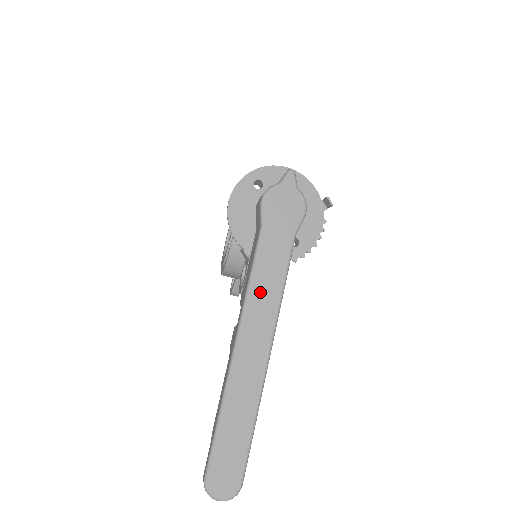
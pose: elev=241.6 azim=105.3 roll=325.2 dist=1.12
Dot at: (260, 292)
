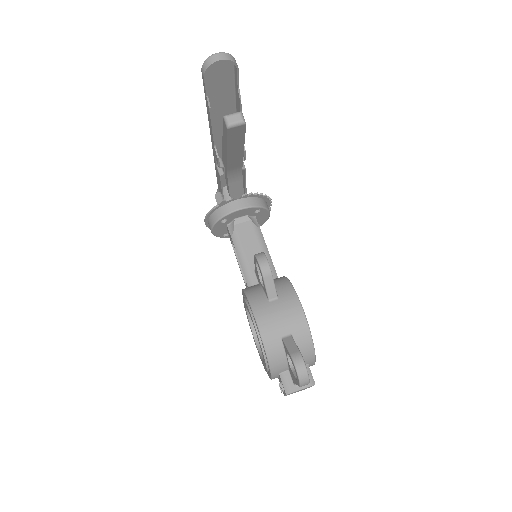
Dot at: occluded
